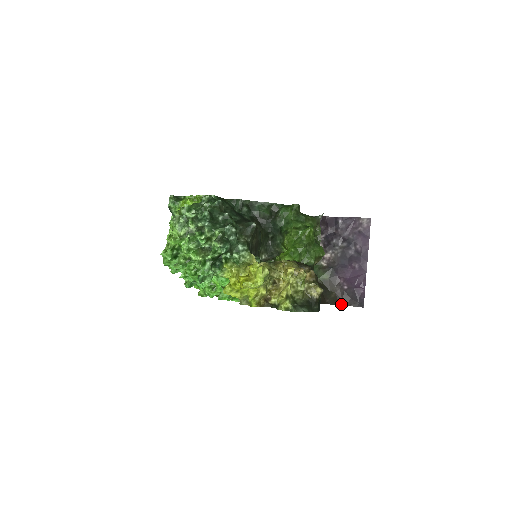
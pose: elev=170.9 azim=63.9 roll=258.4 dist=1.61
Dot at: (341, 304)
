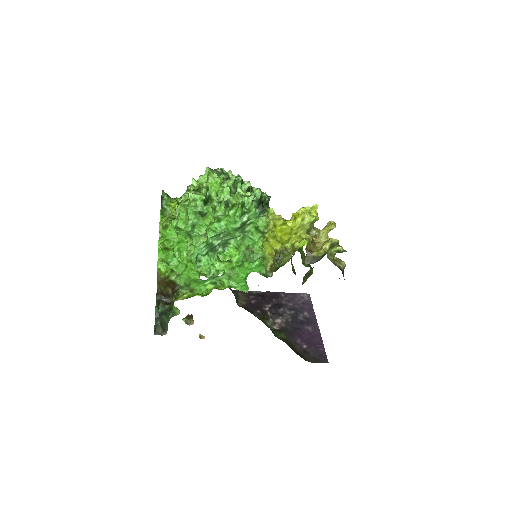
Dot at: (306, 360)
